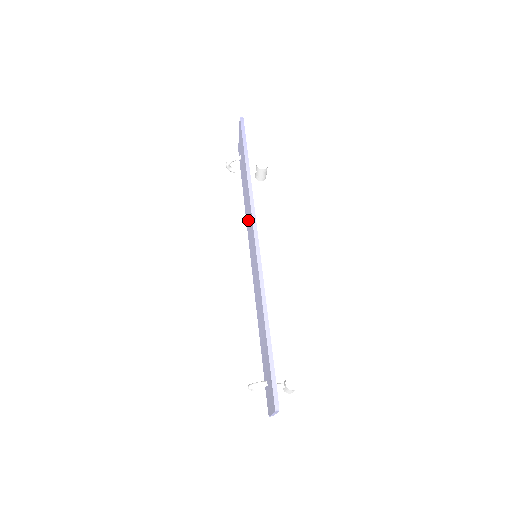
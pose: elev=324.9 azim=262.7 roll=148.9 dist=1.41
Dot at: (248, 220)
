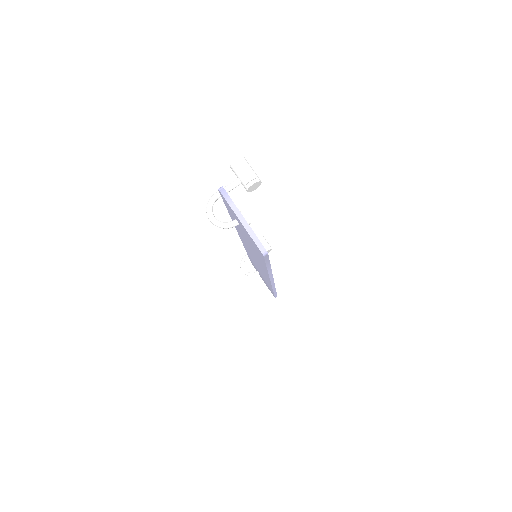
Dot at: occluded
